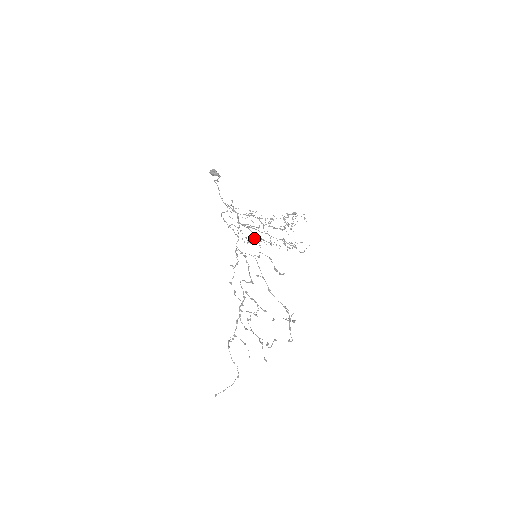
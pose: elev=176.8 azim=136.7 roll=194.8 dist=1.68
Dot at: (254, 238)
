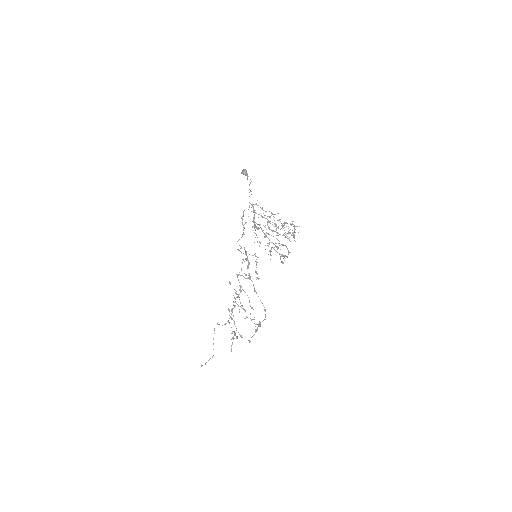
Dot at: occluded
